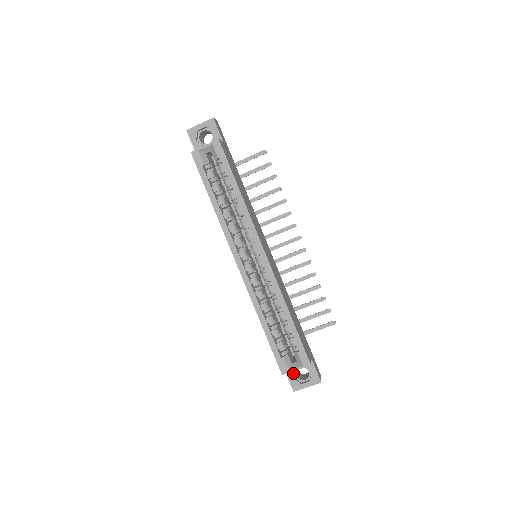
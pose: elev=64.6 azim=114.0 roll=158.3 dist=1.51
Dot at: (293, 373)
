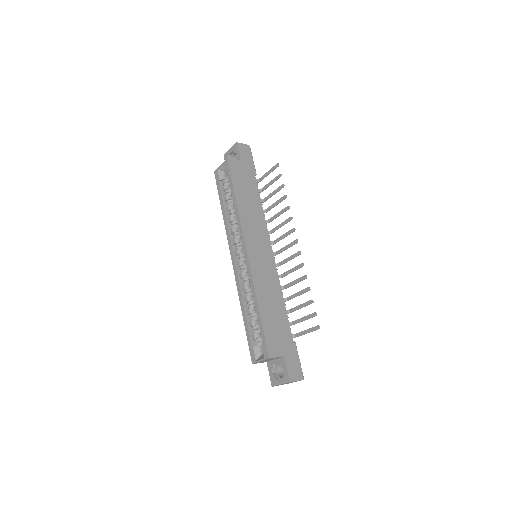
Dot at: (272, 368)
